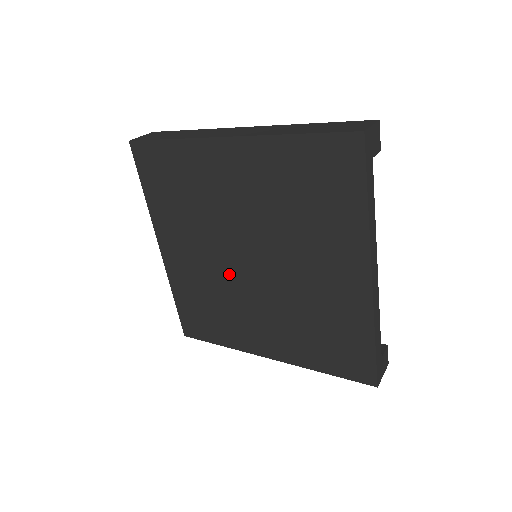
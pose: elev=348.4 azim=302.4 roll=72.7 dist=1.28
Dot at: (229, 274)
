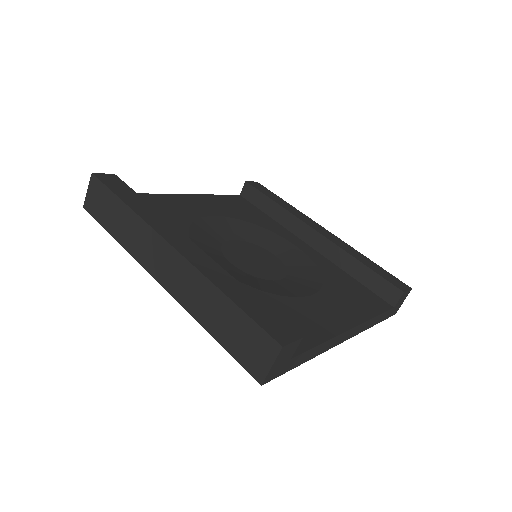
Dot at: occluded
